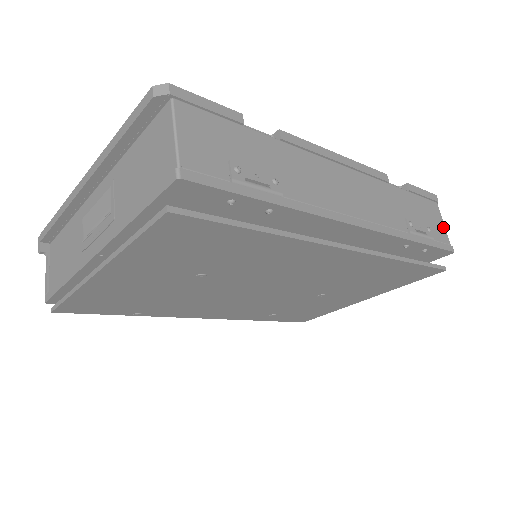
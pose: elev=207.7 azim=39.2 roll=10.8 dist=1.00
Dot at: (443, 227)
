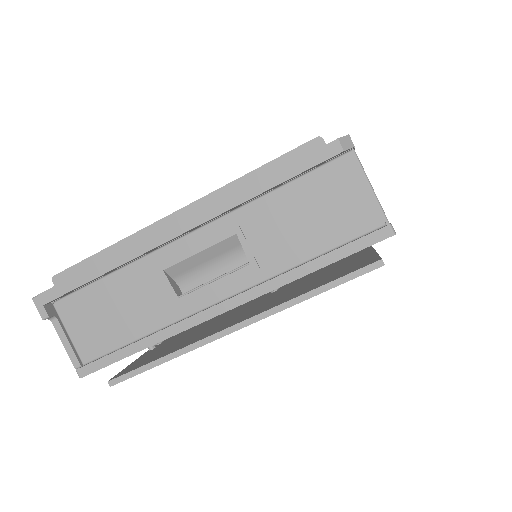
Dot at: occluded
